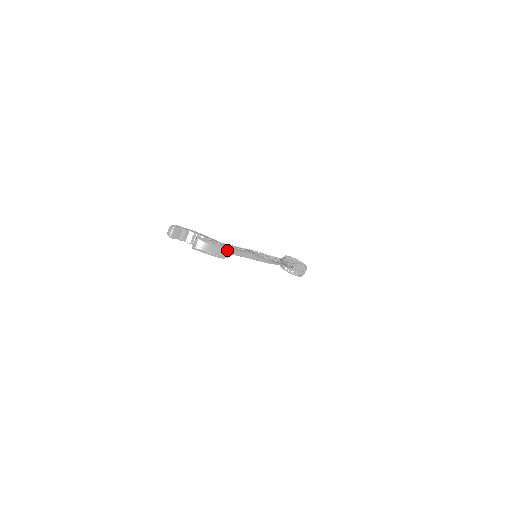
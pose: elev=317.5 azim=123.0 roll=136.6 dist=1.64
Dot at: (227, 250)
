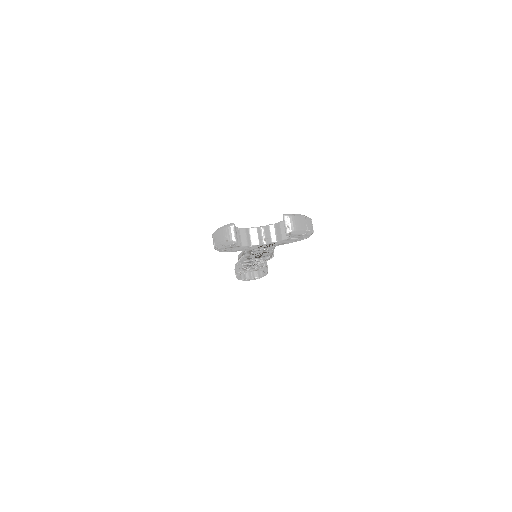
Dot at: occluded
